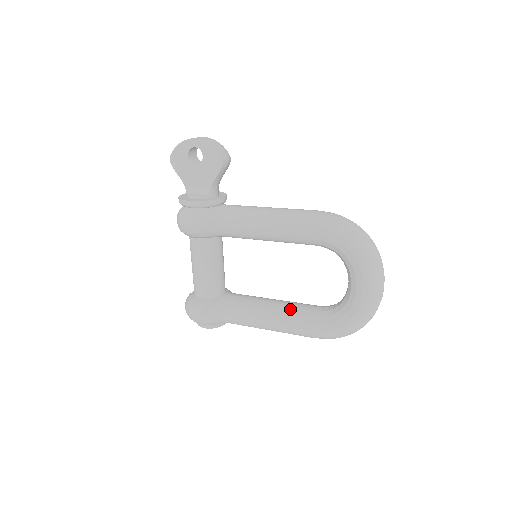
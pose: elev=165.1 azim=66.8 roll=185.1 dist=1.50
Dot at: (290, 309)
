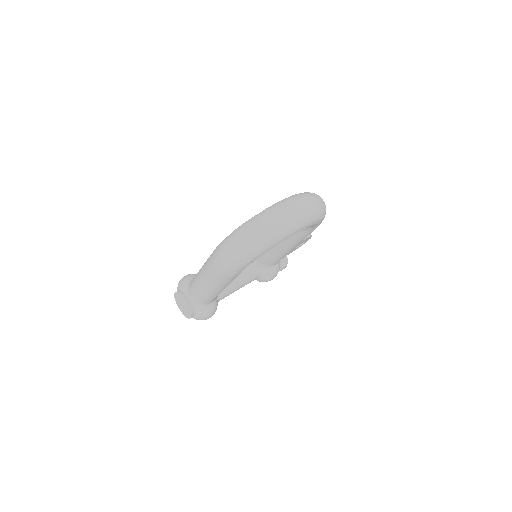
Dot at: occluded
